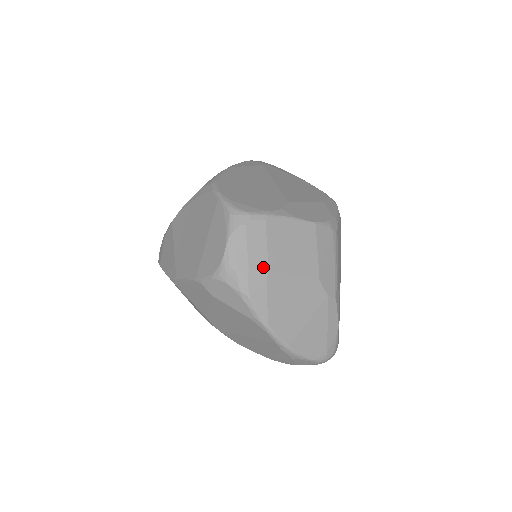
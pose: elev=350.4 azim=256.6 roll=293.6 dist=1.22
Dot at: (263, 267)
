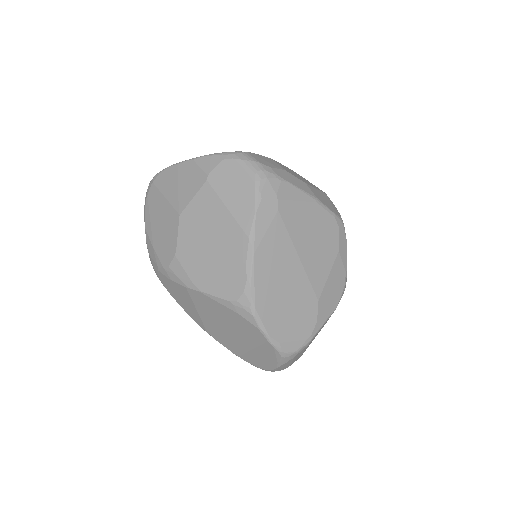
Dot at: occluded
